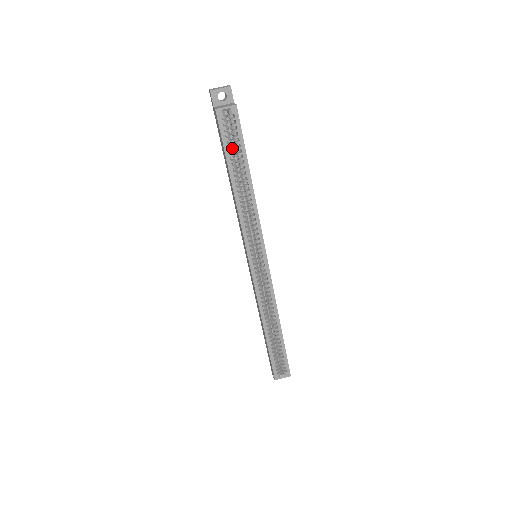
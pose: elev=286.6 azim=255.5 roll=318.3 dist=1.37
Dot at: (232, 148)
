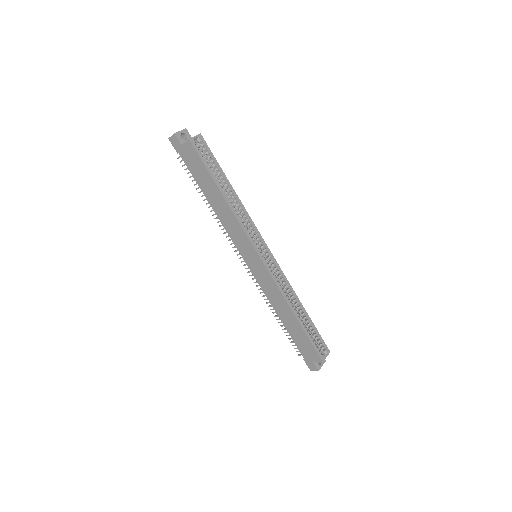
Dot at: occluded
